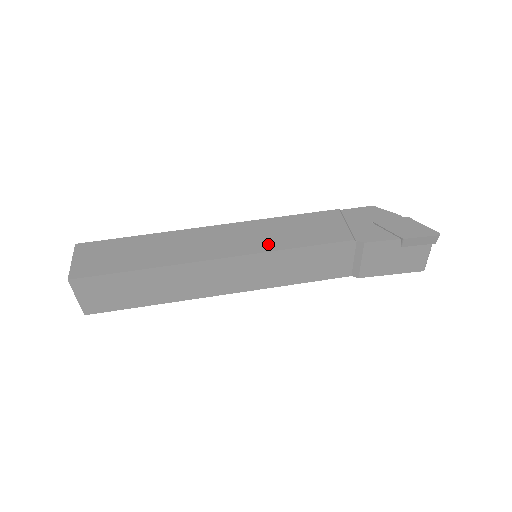
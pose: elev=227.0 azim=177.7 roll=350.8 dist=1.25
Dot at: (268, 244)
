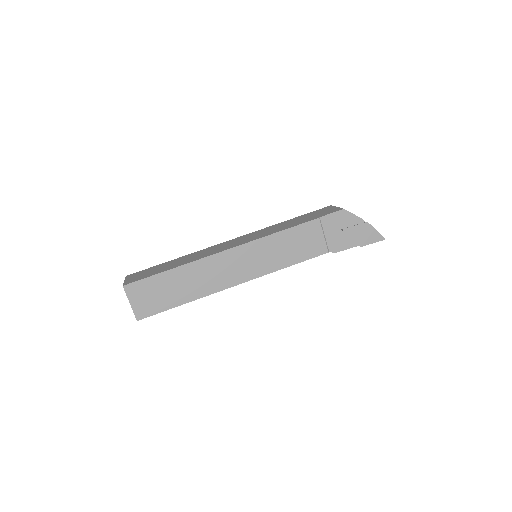
Dot at: (270, 266)
